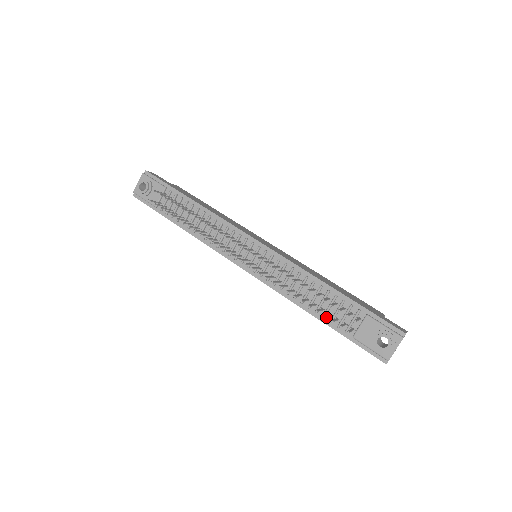
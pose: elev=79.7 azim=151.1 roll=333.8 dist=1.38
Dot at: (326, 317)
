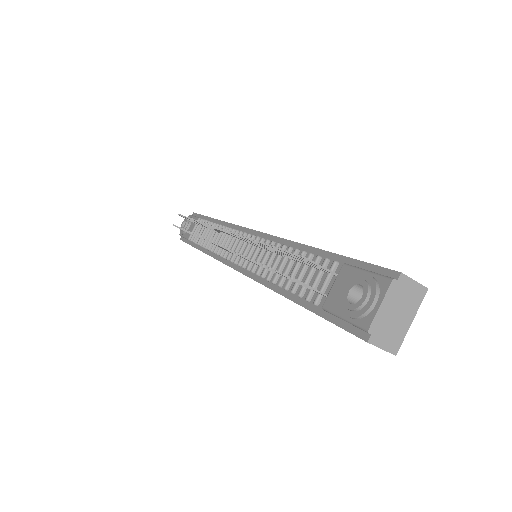
Dot at: (297, 292)
